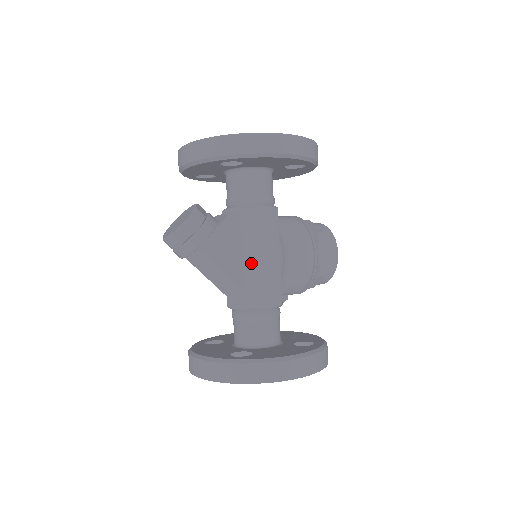
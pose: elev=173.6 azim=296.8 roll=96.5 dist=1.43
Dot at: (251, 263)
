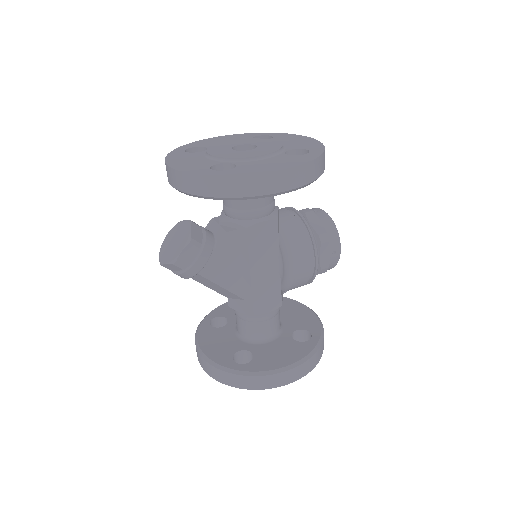
Dot at: (250, 278)
